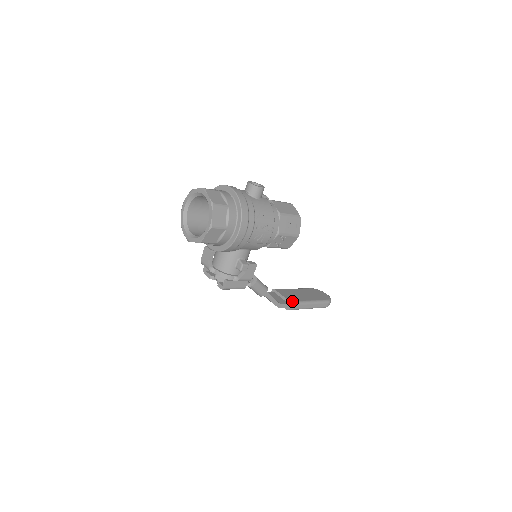
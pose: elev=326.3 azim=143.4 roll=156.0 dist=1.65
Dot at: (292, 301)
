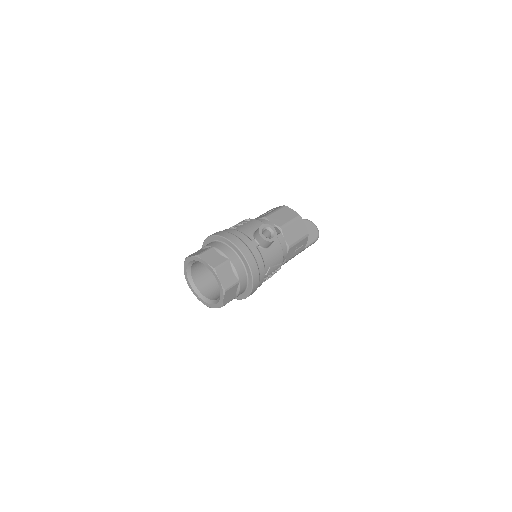
Dot at: occluded
